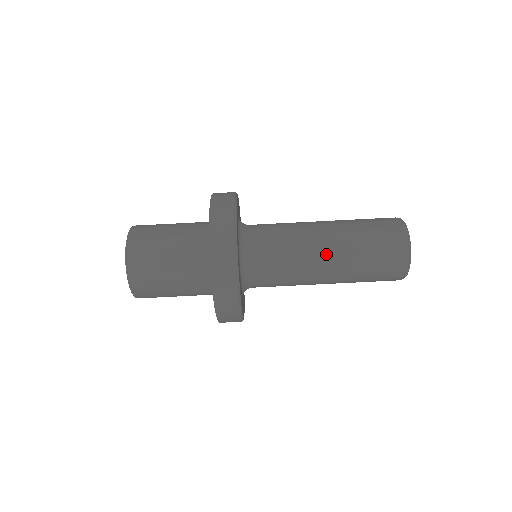
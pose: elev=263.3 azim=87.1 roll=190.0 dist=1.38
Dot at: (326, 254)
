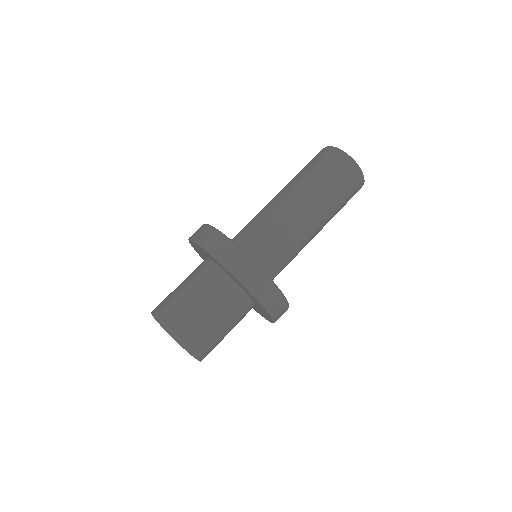
Dot at: (280, 194)
